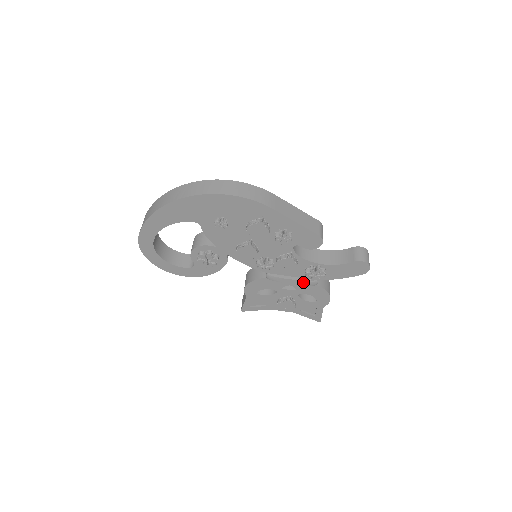
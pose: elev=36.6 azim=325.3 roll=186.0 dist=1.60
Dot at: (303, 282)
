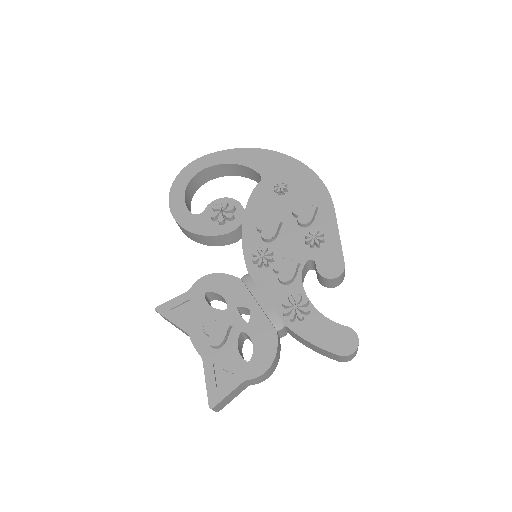
Dot at: (271, 310)
